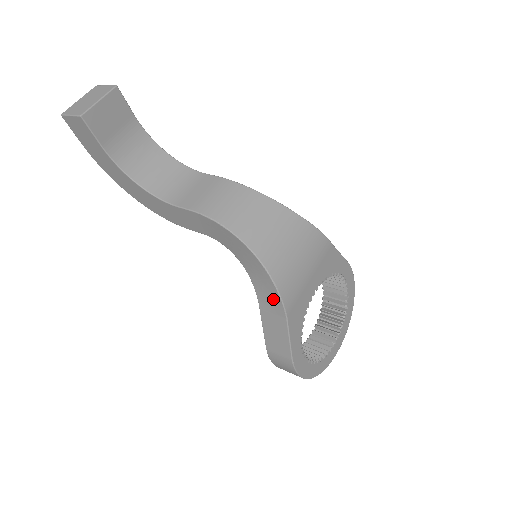
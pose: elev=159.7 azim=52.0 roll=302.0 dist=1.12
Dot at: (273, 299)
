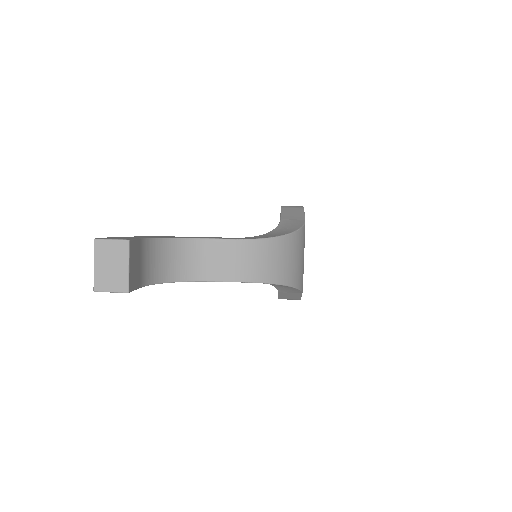
Dot at: (293, 291)
